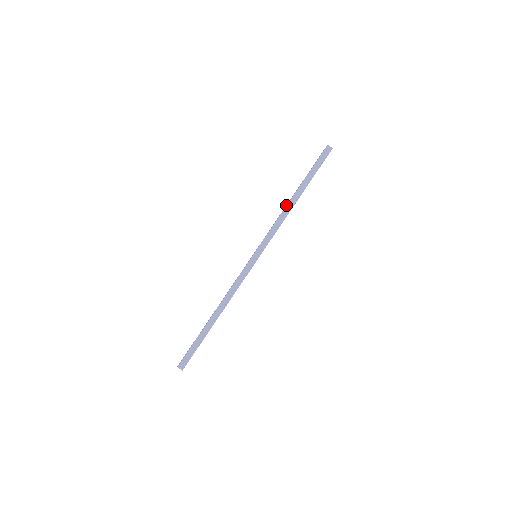
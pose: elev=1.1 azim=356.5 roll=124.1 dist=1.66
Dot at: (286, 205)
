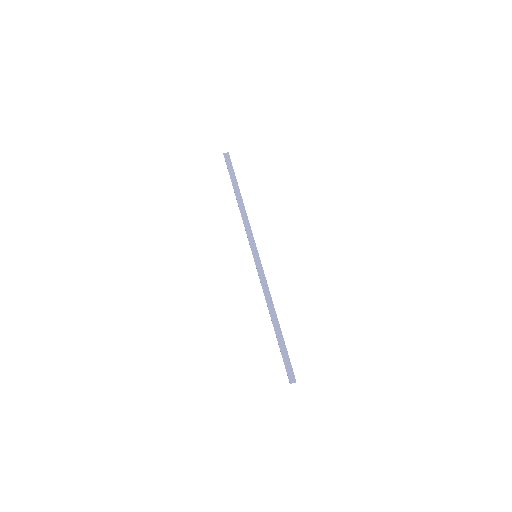
Dot at: occluded
